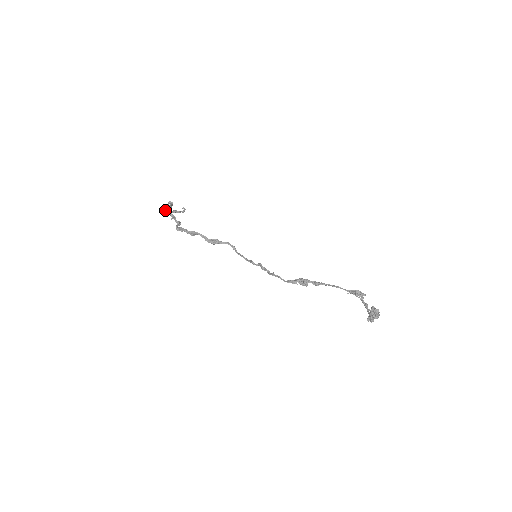
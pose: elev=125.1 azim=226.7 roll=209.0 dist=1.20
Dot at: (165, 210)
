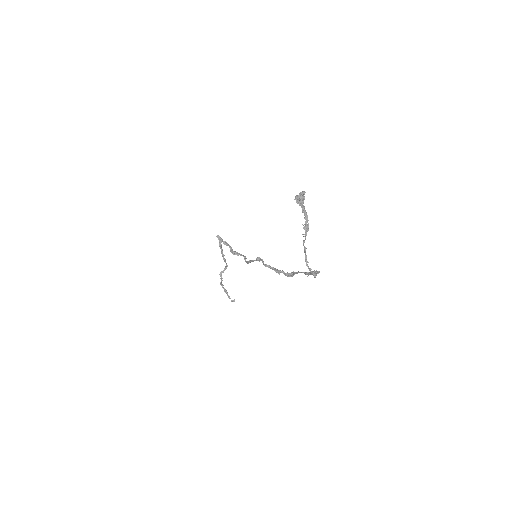
Dot at: (220, 274)
